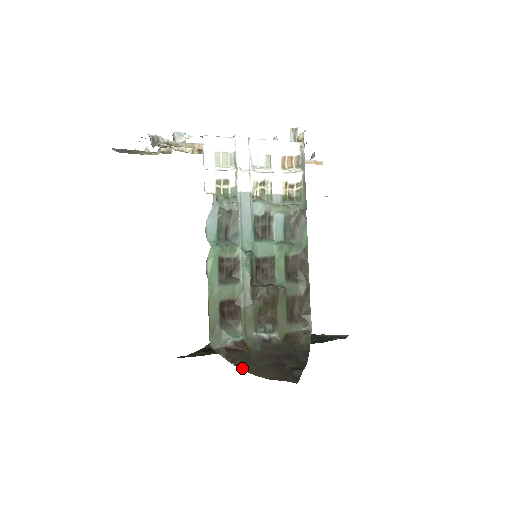
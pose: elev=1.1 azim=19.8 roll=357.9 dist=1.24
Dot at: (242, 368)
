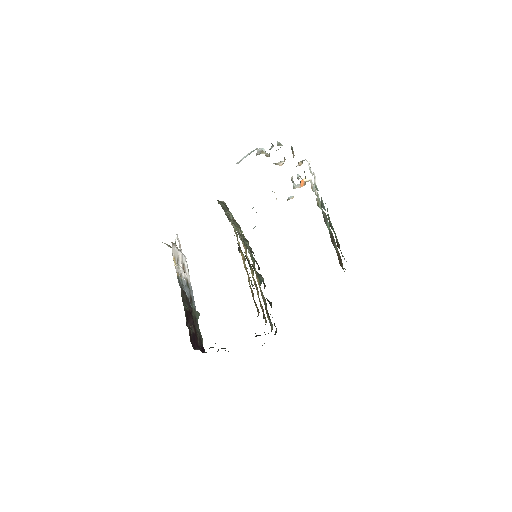
Dot at: occluded
